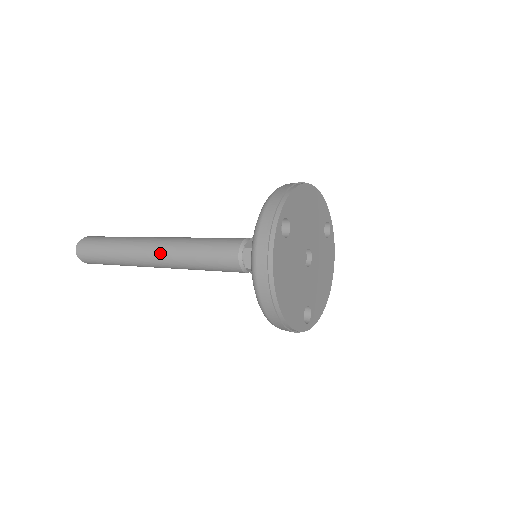
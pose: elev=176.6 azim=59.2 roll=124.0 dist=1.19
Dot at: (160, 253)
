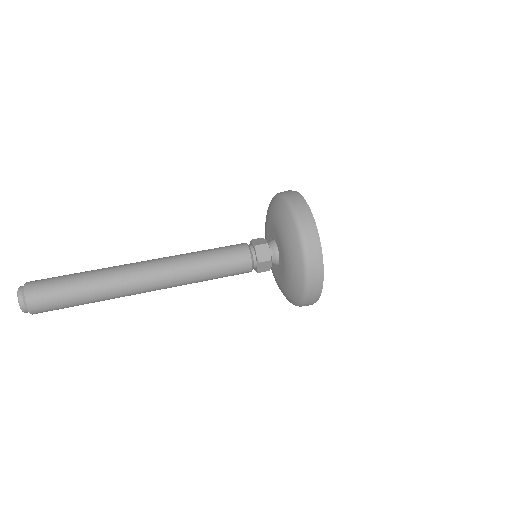
Dot at: (163, 285)
